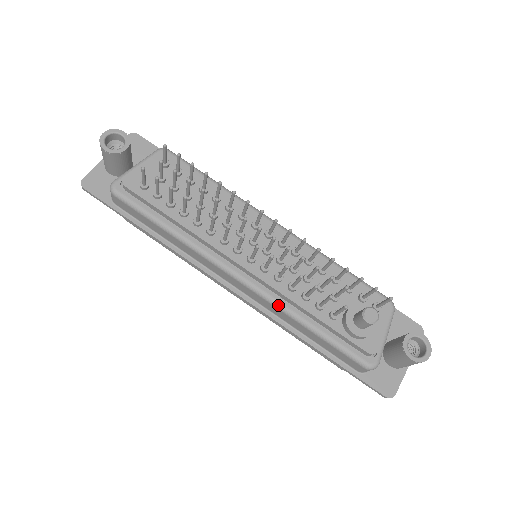
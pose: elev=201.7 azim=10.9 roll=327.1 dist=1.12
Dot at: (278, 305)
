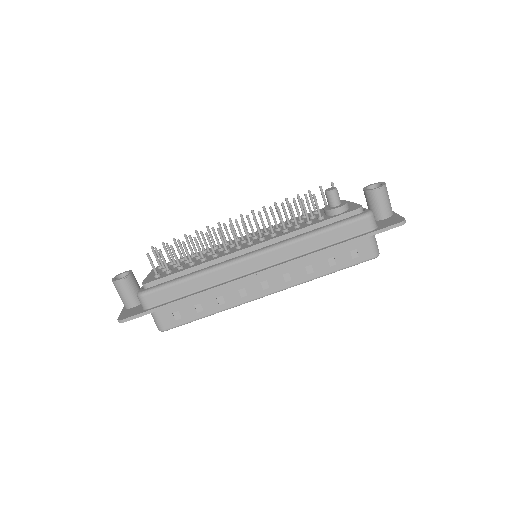
Dot at: (288, 242)
